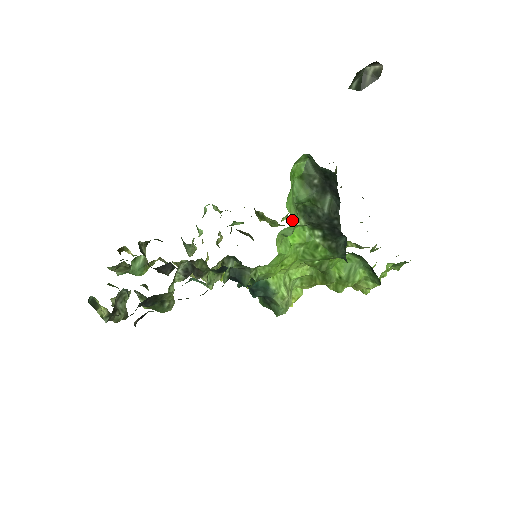
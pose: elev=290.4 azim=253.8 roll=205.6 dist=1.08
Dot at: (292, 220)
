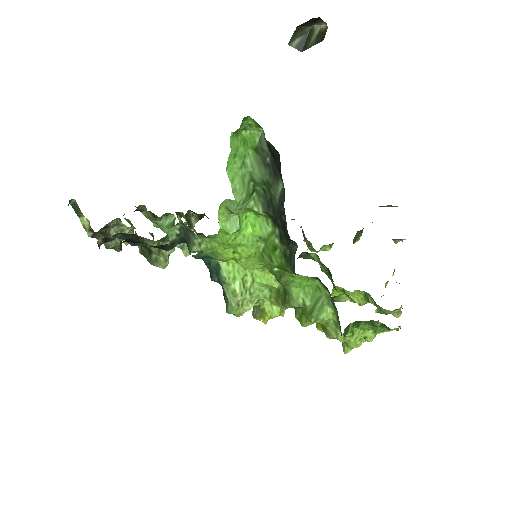
Dot at: (234, 193)
